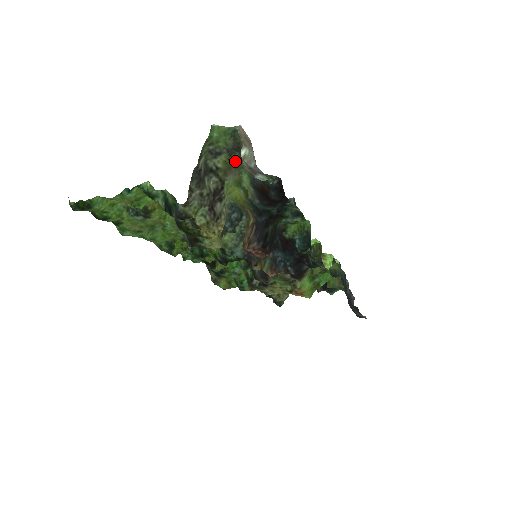
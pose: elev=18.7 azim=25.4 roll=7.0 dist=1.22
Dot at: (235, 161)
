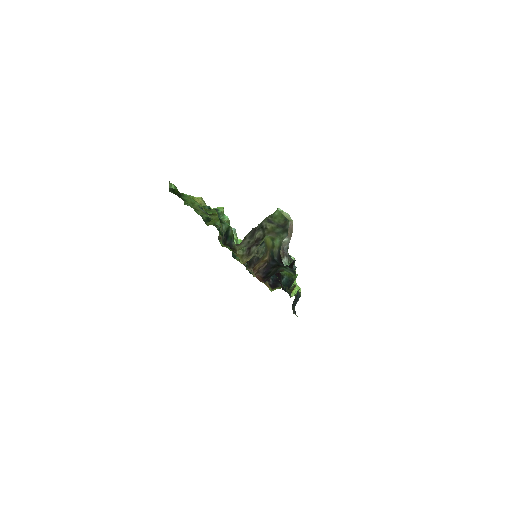
Dot at: (278, 230)
